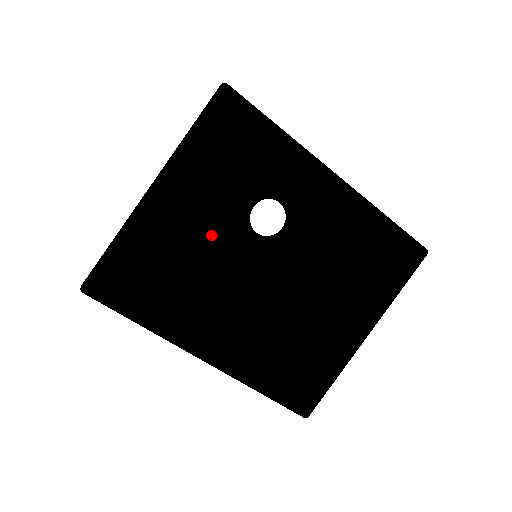
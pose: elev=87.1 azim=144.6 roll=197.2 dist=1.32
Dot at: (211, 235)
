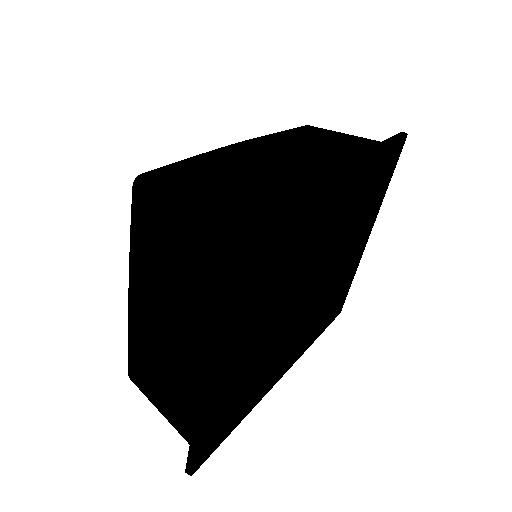
Dot at: occluded
